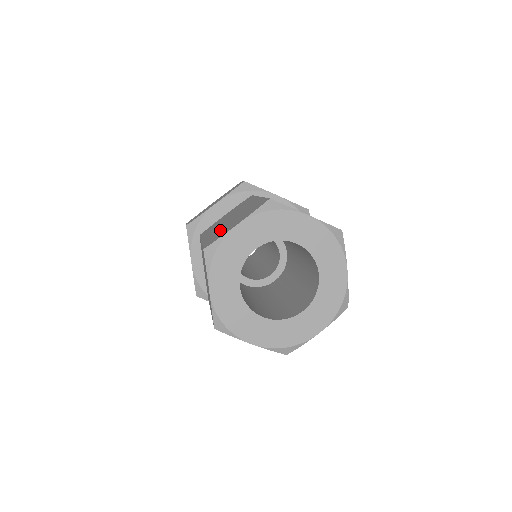
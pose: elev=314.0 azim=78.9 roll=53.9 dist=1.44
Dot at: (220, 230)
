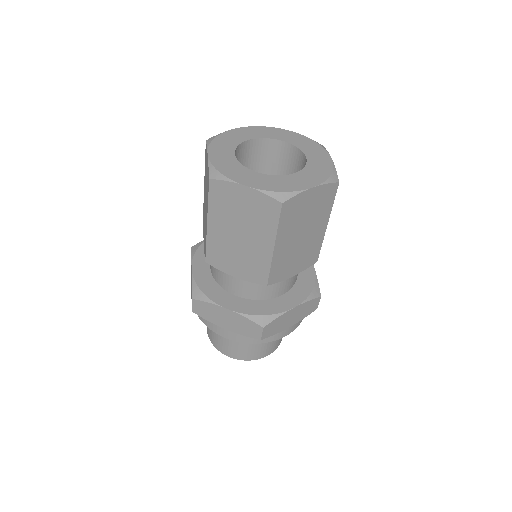
Dot at: occluded
